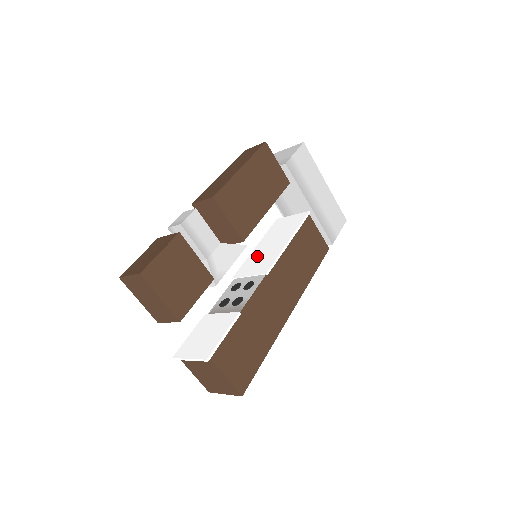
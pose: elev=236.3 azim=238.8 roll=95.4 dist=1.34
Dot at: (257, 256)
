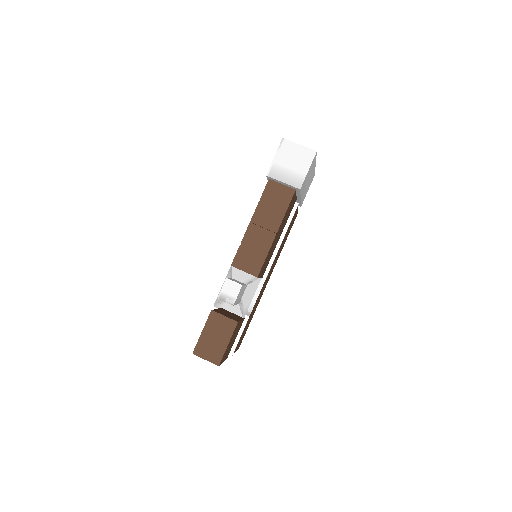
Dot at: occluded
